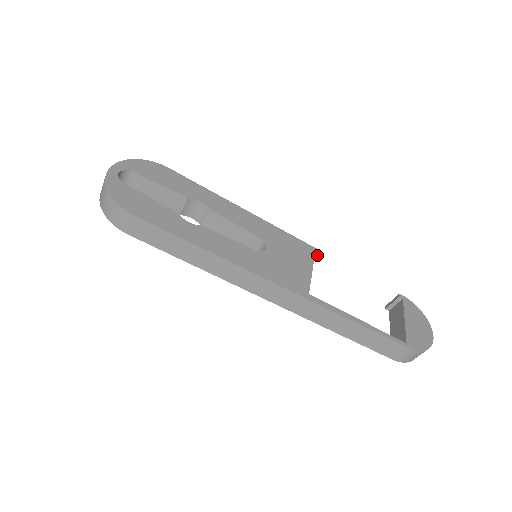
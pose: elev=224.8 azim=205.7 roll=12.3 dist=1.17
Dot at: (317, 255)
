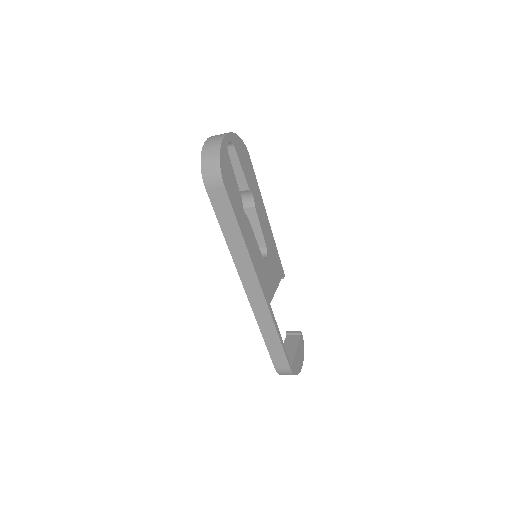
Dot at: (282, 278)
